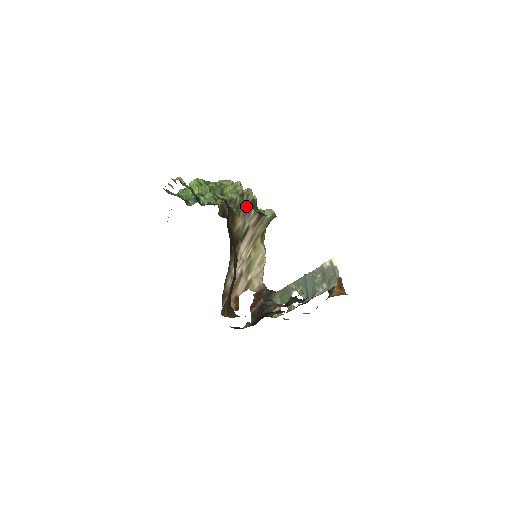
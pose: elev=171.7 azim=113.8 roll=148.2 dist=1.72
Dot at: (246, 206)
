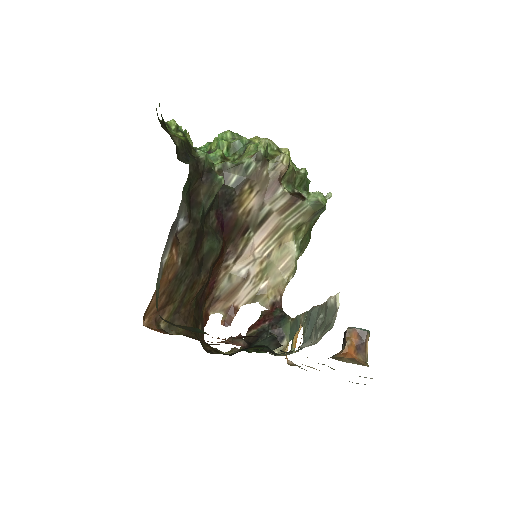
Dot at: (270, 179)
